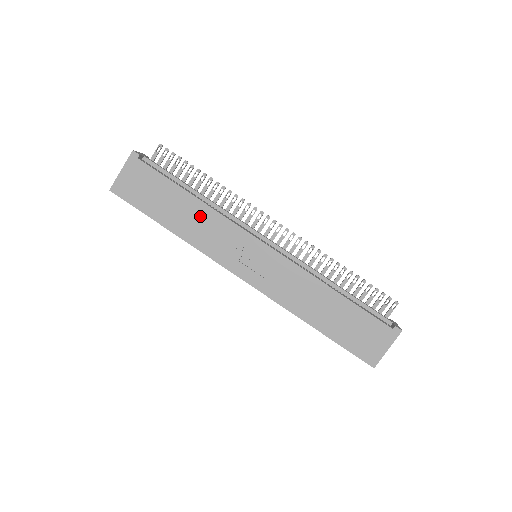
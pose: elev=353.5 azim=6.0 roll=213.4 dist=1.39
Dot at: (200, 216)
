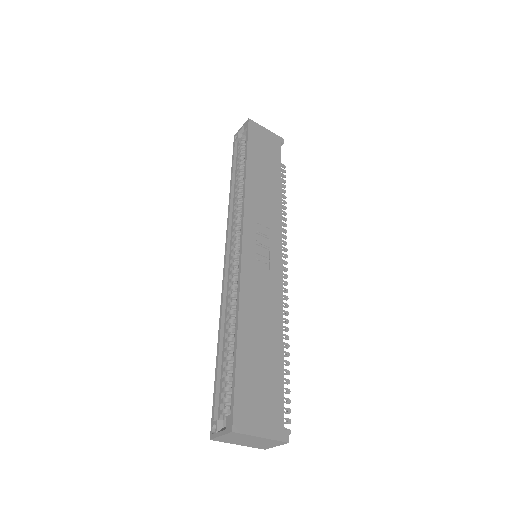
Dot at: (271, 193)
